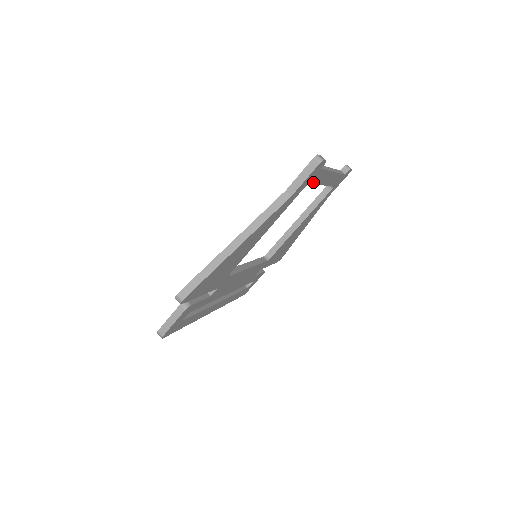
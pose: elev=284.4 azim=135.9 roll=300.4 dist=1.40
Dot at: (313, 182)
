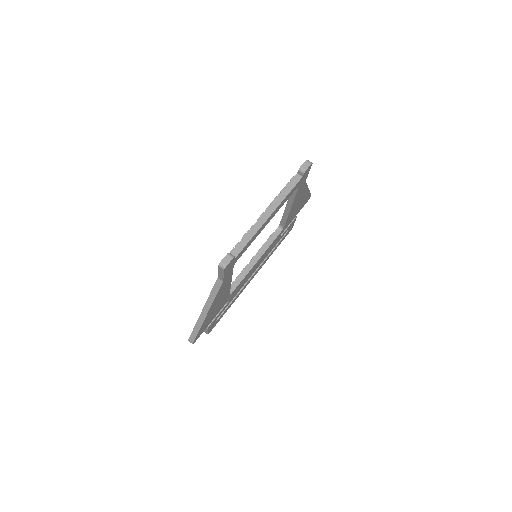
Dot at: occluded
